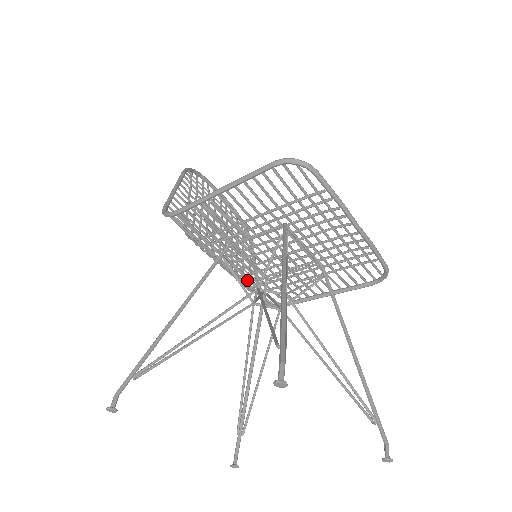
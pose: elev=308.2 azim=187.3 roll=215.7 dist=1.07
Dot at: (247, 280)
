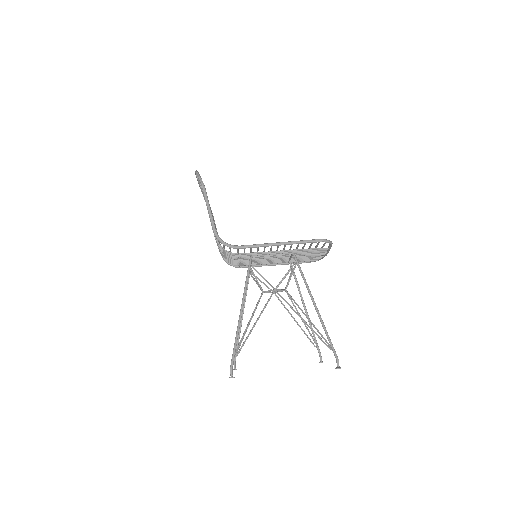
Dot at: (237, 262)
